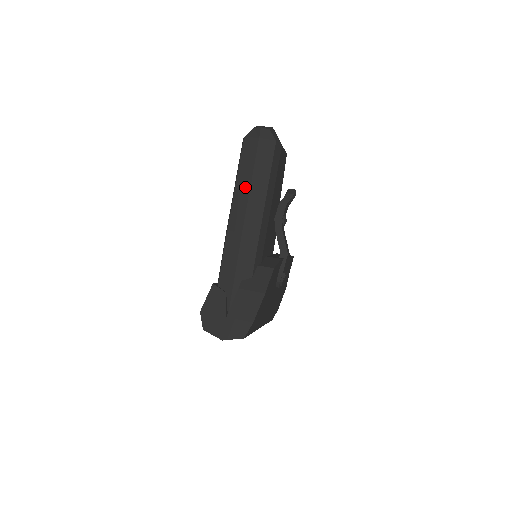
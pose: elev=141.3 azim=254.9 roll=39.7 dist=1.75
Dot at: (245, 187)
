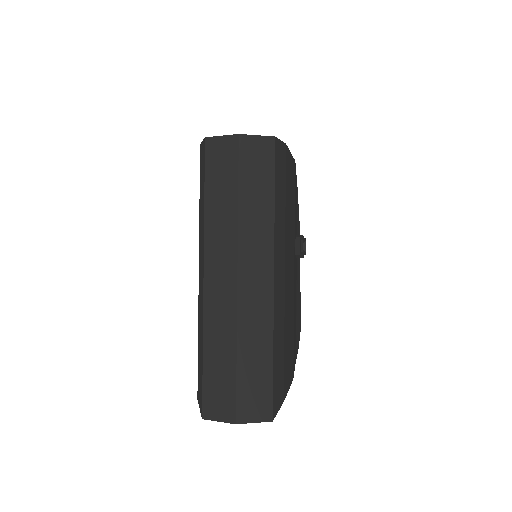
Dot at: occluded
